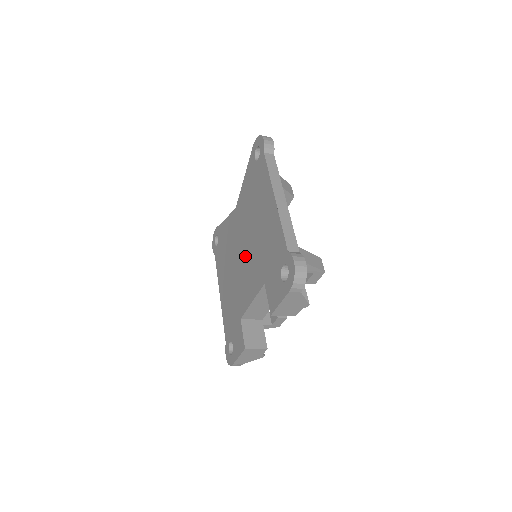
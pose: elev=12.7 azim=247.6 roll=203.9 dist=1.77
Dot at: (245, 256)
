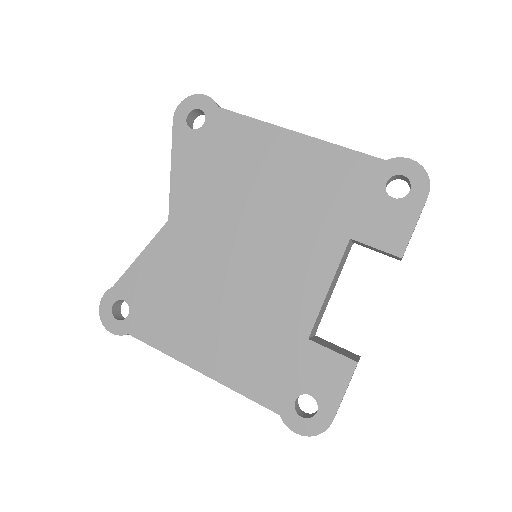
Dot at: (257, 252)
